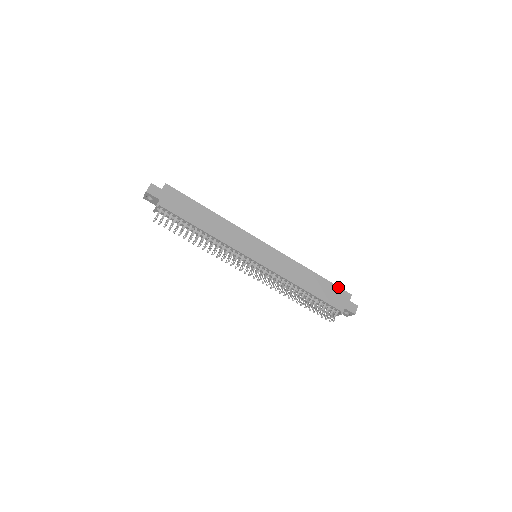
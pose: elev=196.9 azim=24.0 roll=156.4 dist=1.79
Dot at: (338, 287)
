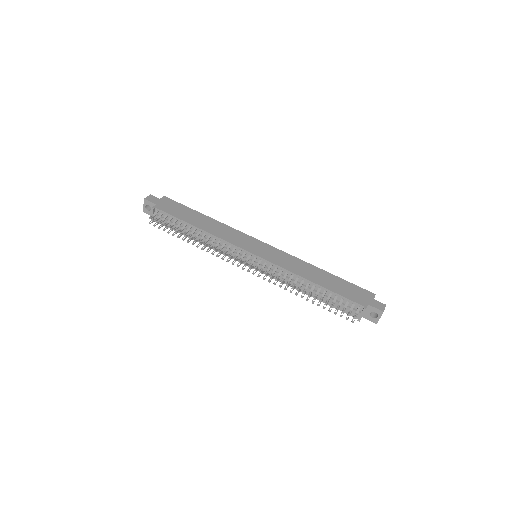
Dot at: (356, 286)
